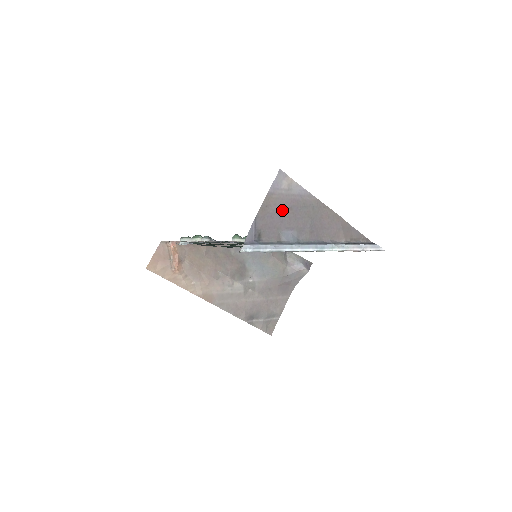
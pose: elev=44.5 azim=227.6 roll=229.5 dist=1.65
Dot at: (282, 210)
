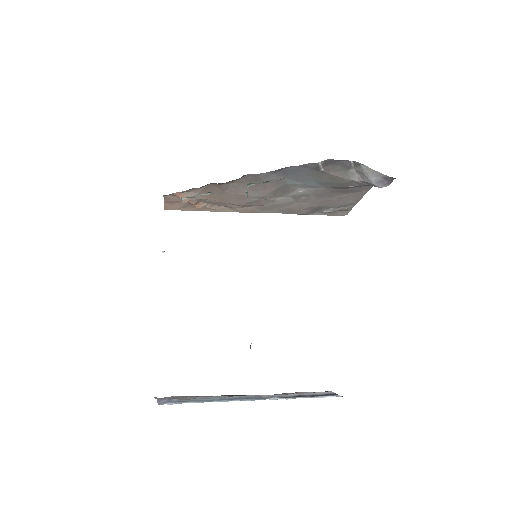
Dot at: occluded
